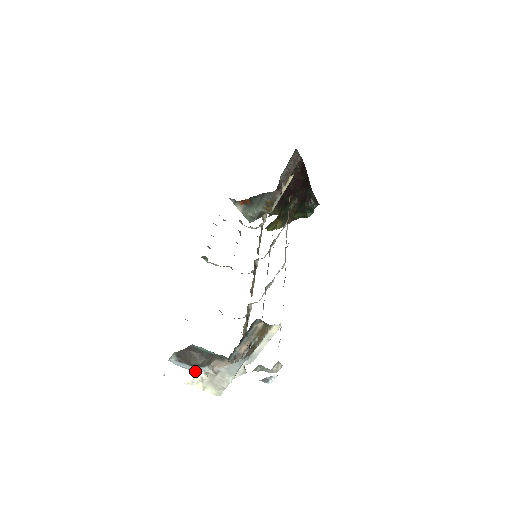
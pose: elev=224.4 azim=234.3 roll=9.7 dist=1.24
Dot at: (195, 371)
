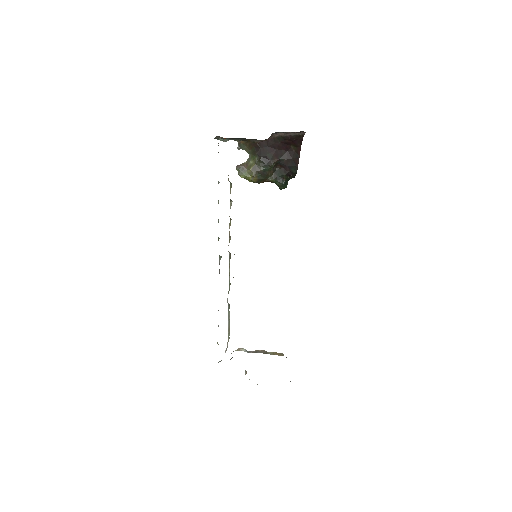
Dot at: occluded
